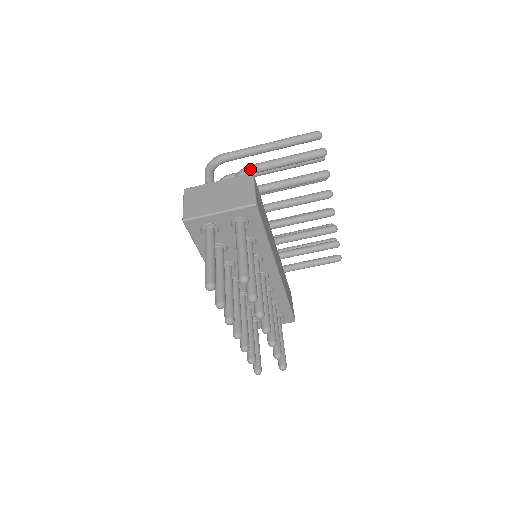
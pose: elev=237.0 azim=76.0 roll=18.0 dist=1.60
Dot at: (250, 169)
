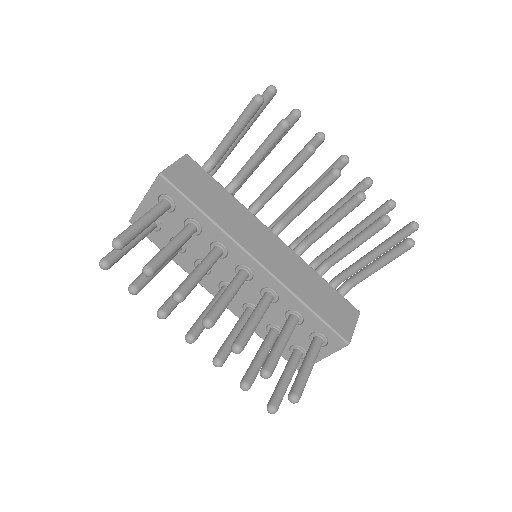
Dot at: (210, 158)
